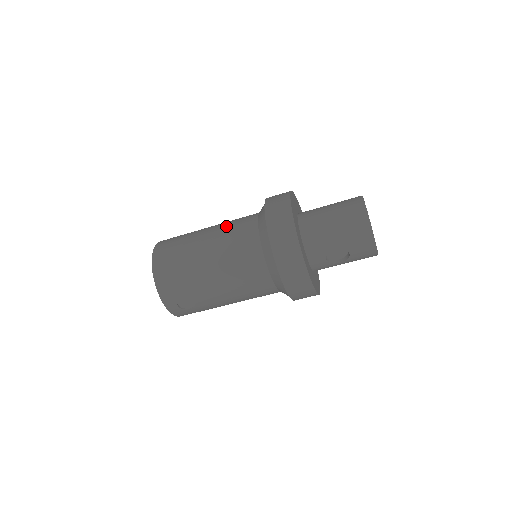
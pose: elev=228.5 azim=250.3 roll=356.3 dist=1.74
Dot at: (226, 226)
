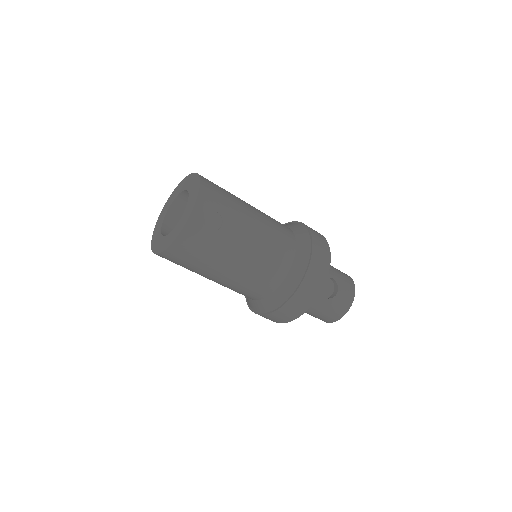
Dot at: occluded
